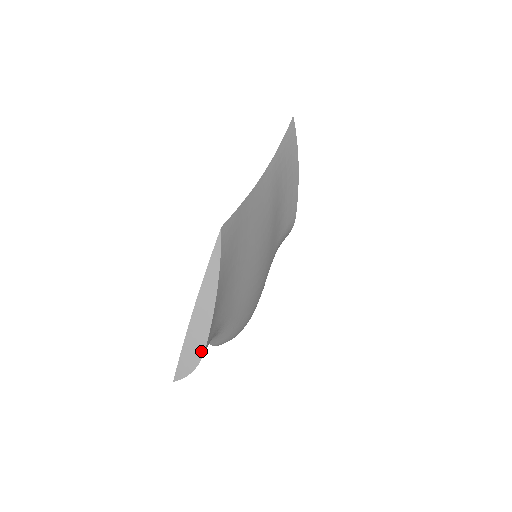
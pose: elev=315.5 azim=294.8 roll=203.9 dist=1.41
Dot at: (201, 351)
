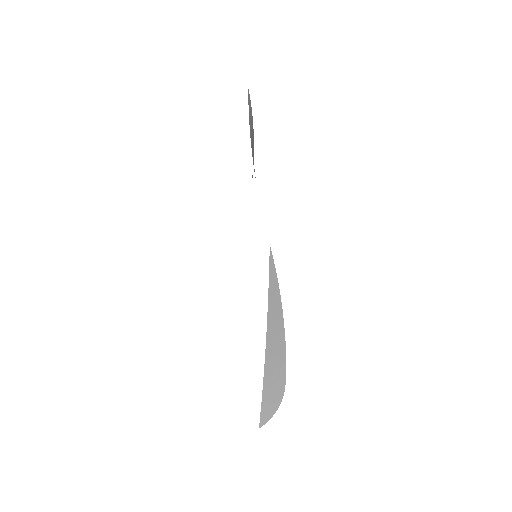
Dot at: (282, 384)
